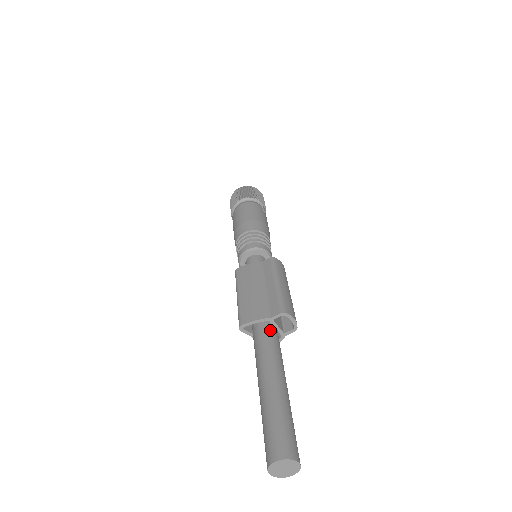
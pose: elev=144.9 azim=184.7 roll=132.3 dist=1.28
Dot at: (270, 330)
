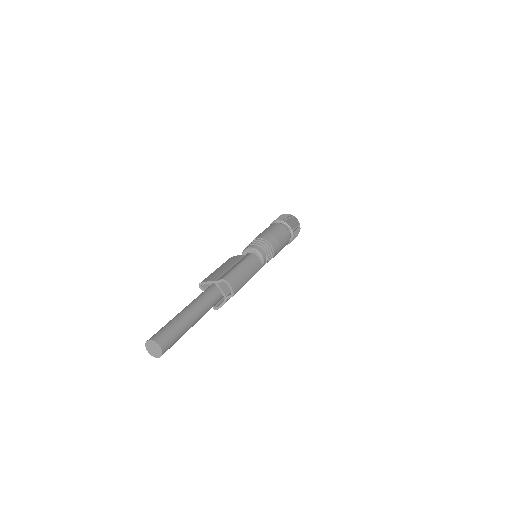
Dot at: (213, 289)
